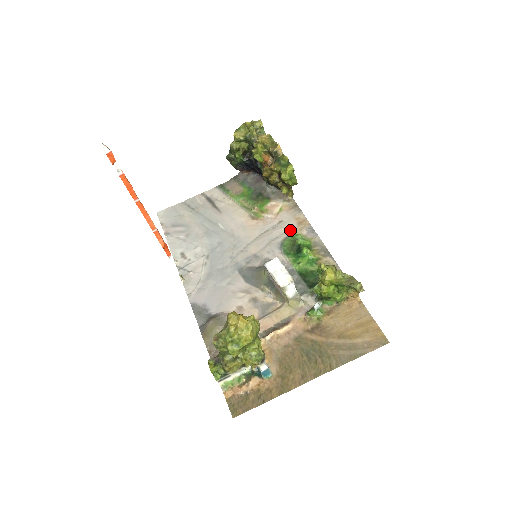
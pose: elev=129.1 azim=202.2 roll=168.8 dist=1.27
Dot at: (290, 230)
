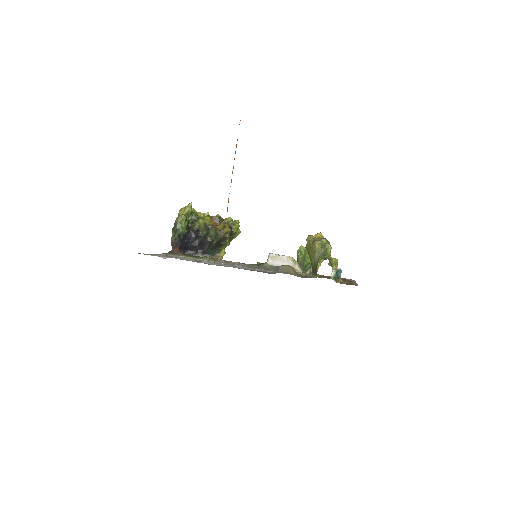
Dot at: occluded
